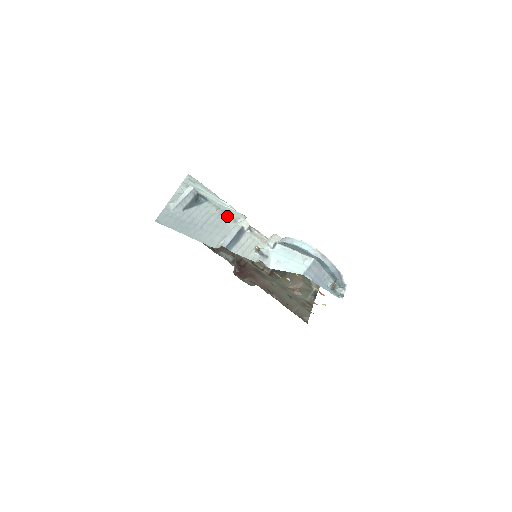
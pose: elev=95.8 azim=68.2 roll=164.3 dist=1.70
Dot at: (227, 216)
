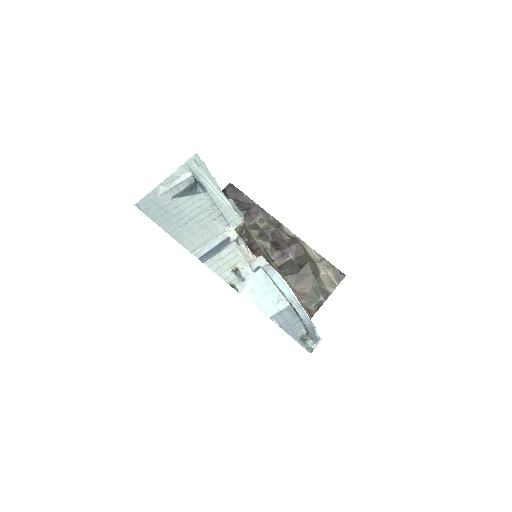
Dot at: (221, 216)
